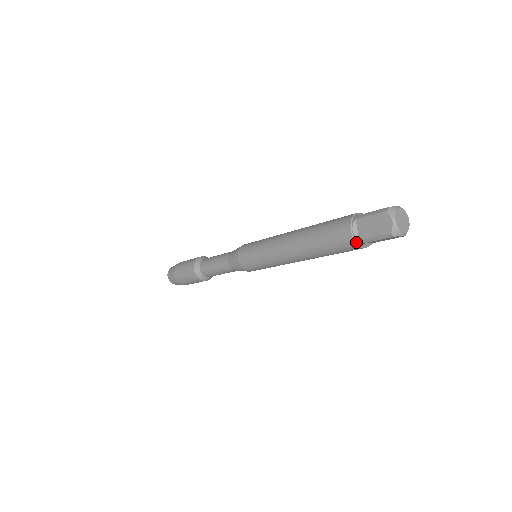
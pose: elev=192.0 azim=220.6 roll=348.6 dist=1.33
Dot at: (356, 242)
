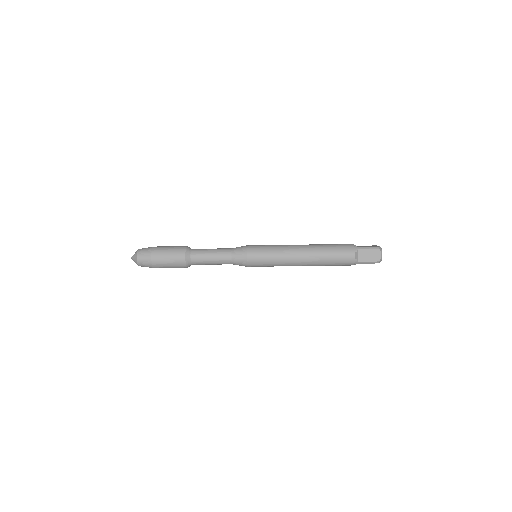
Dot at: (355, 262)
